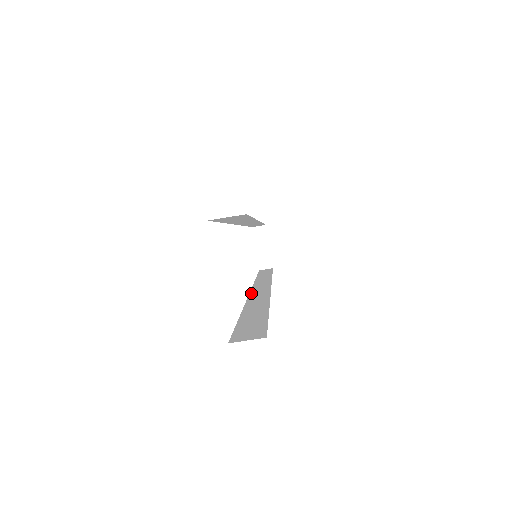
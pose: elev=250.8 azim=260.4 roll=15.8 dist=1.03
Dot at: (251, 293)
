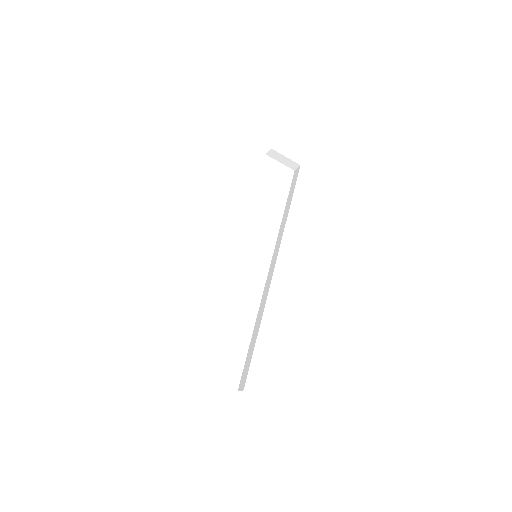
Dot at: (266, 281)
